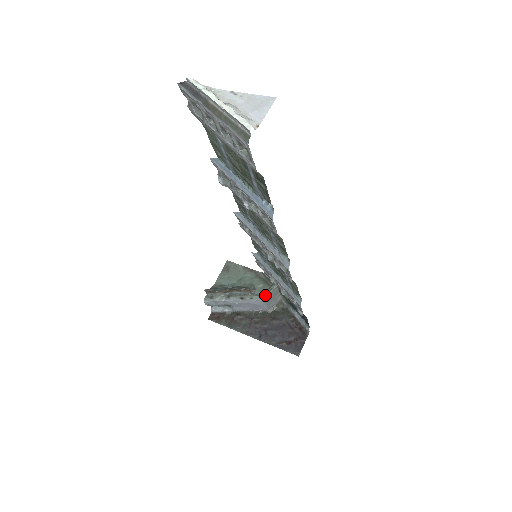
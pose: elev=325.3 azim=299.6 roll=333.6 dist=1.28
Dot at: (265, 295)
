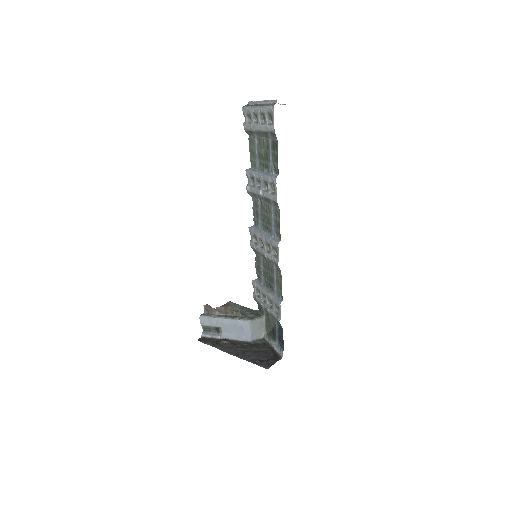
Dot at: (253, 319)
